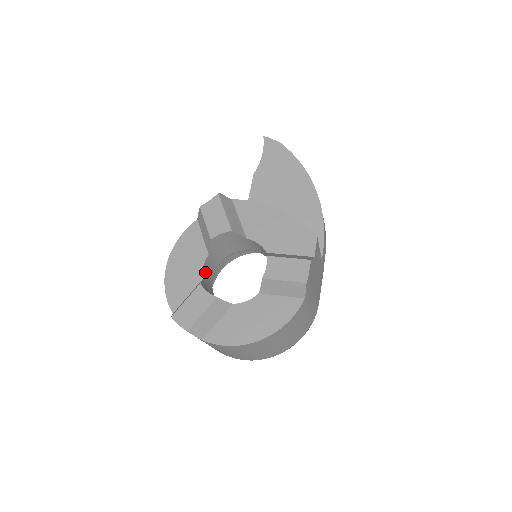
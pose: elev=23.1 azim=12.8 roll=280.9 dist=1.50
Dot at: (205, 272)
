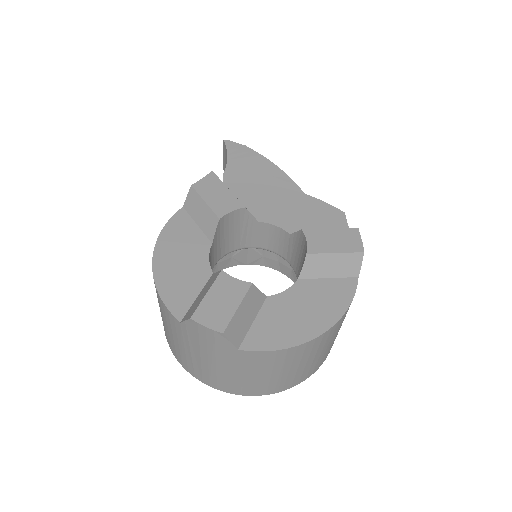
Dot at: occluded
